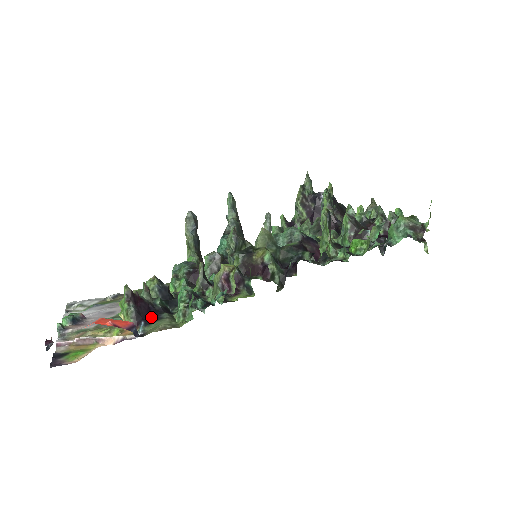
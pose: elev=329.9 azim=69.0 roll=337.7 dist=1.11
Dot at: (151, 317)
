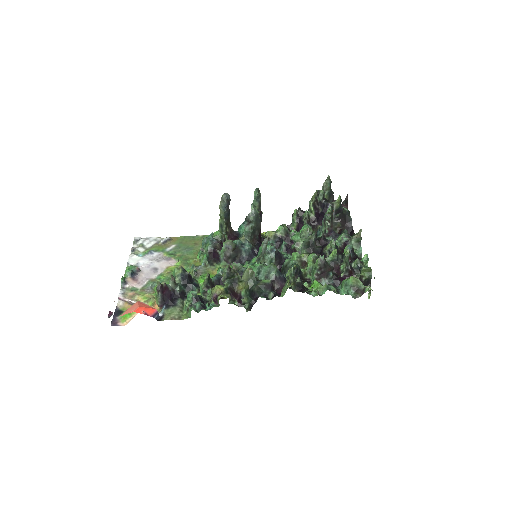
Dot at: (170, 302)
